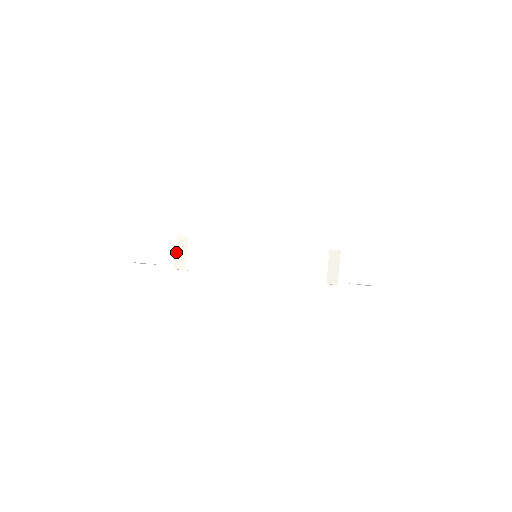
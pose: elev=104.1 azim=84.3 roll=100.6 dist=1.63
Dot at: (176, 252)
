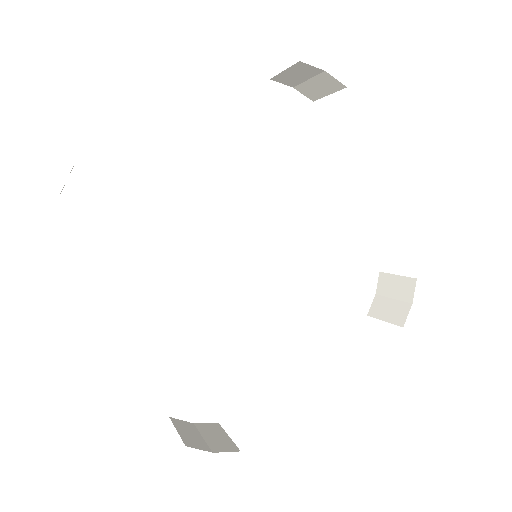
Dot at: (178, 432)
